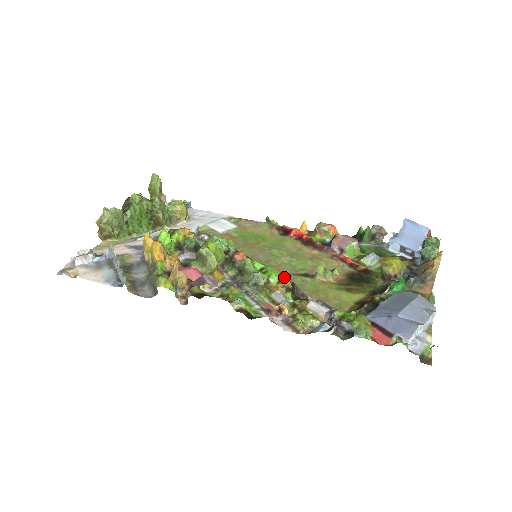
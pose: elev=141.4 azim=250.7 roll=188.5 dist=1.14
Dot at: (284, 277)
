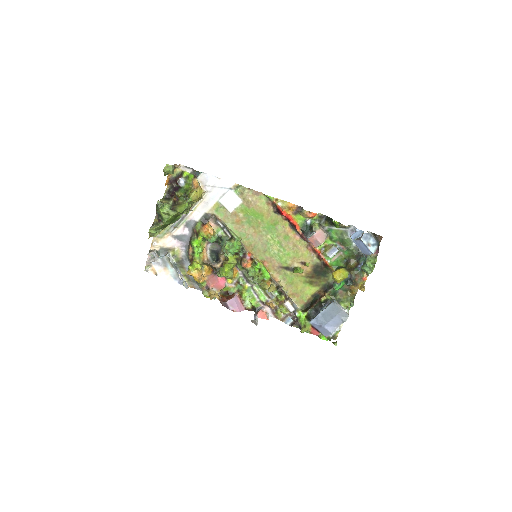
Dot at: occluded
